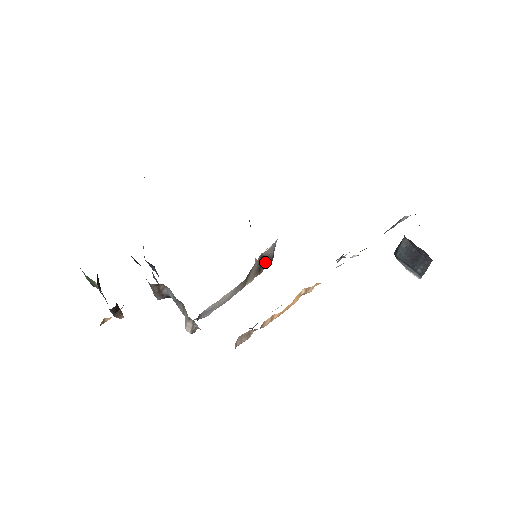
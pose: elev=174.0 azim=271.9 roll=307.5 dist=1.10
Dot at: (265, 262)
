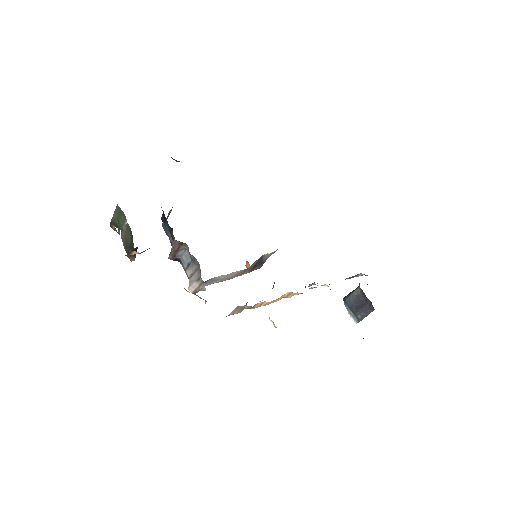
Dot at: (259, 264)
